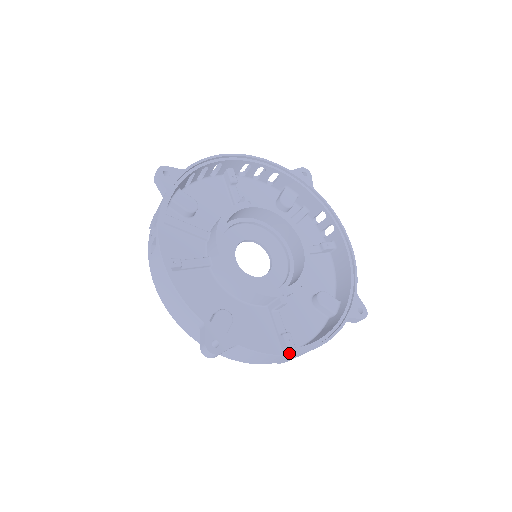
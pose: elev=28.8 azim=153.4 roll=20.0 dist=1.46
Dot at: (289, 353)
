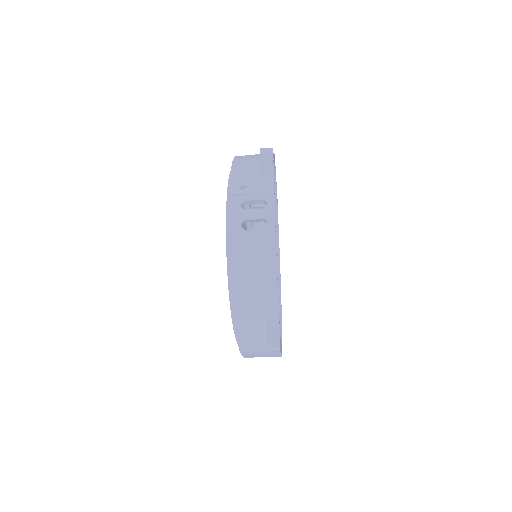
Dot at: occluded
